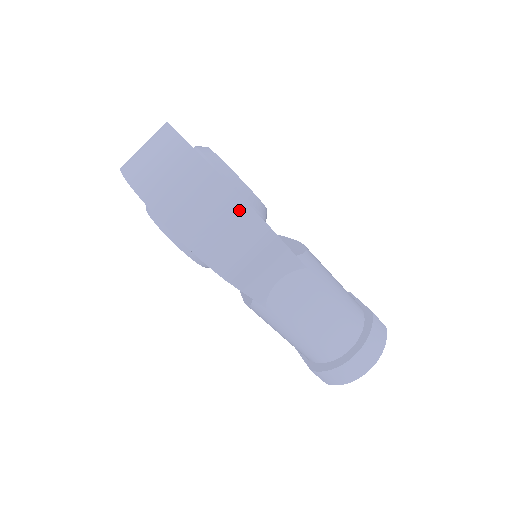
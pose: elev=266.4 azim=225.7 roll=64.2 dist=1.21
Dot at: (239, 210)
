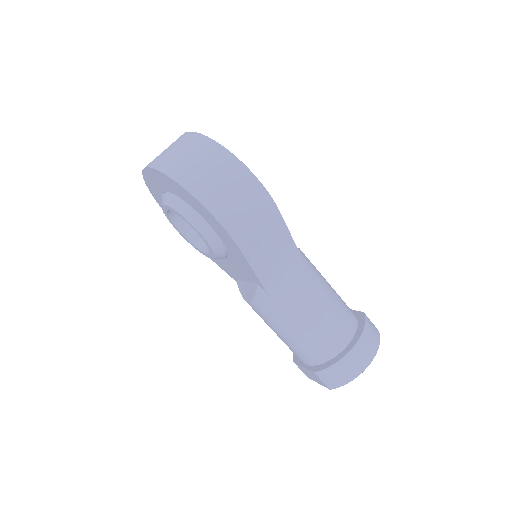
Dot at: (248, 180)
